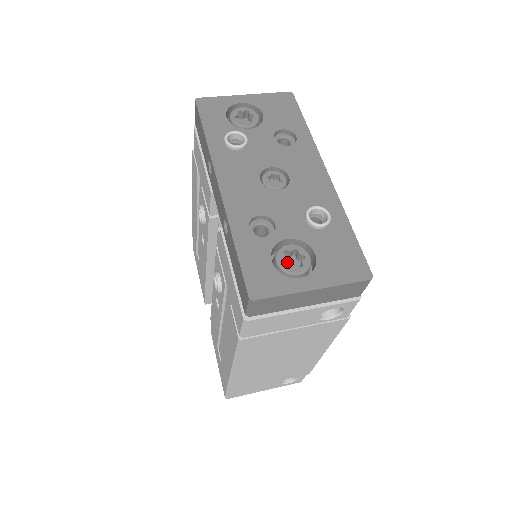
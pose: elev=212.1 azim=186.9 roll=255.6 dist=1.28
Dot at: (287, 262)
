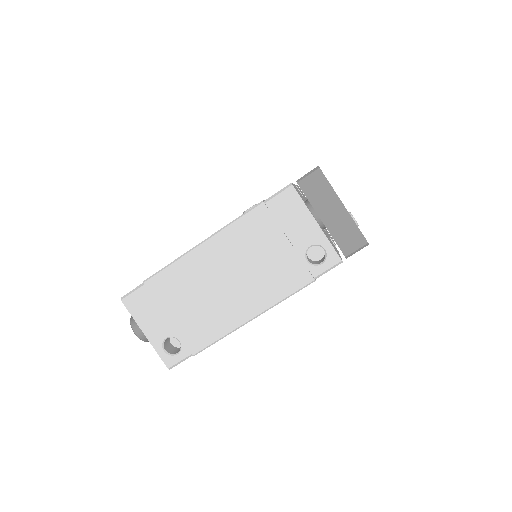
Dot at: occluded
